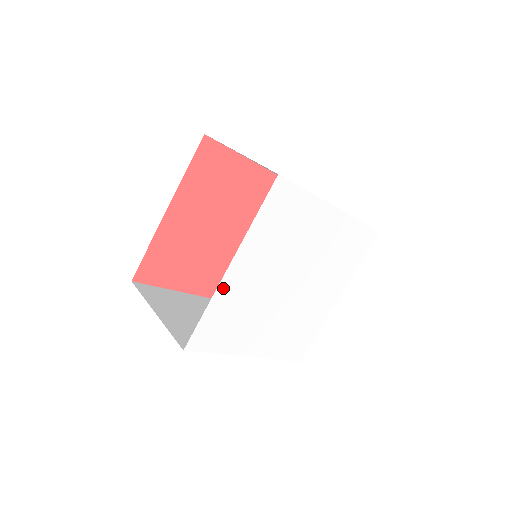
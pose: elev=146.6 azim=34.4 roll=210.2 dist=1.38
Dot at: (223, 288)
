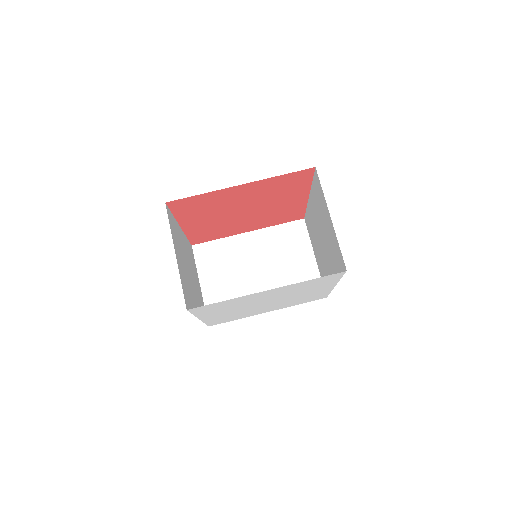
Dot at: (248, 296)
